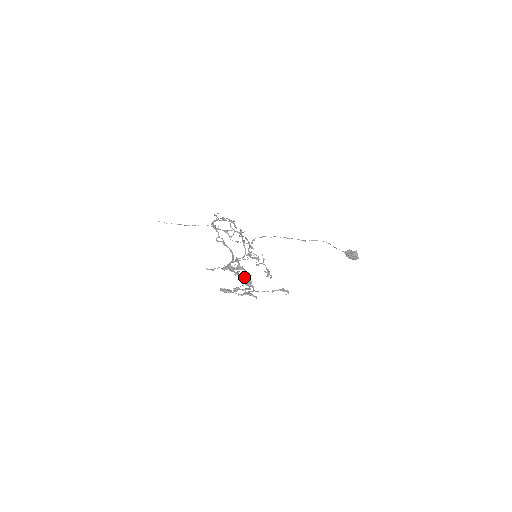
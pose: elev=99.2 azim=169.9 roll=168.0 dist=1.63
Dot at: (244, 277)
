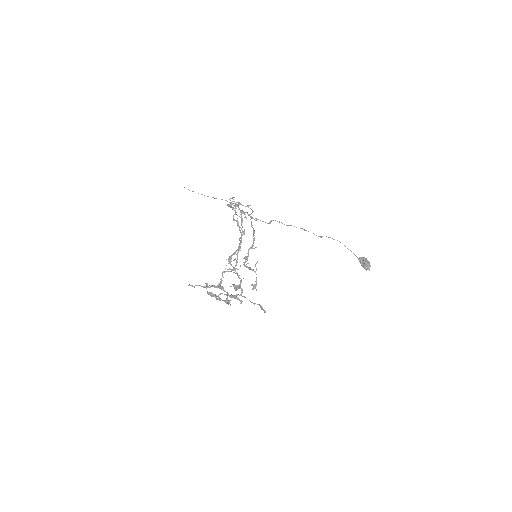
Dot at: (238, 276)
